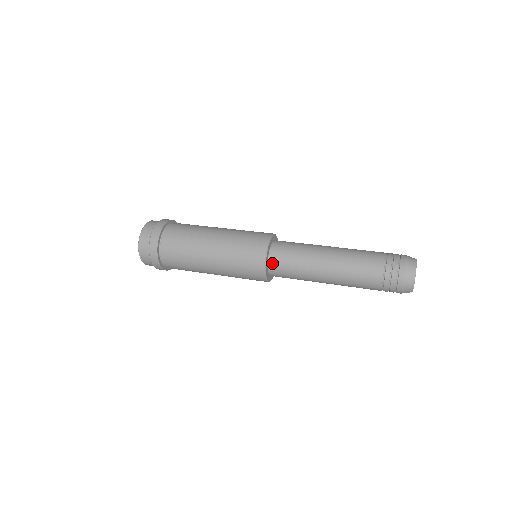
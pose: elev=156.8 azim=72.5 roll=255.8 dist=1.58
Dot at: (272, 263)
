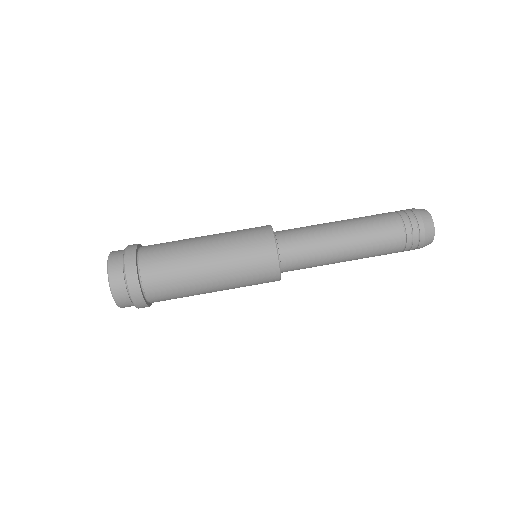
Dot at: occluded
